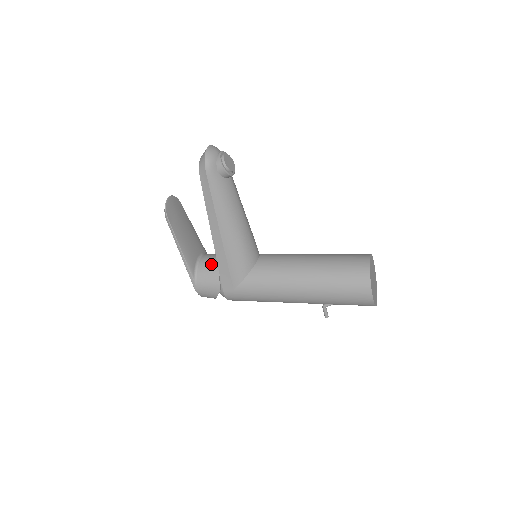
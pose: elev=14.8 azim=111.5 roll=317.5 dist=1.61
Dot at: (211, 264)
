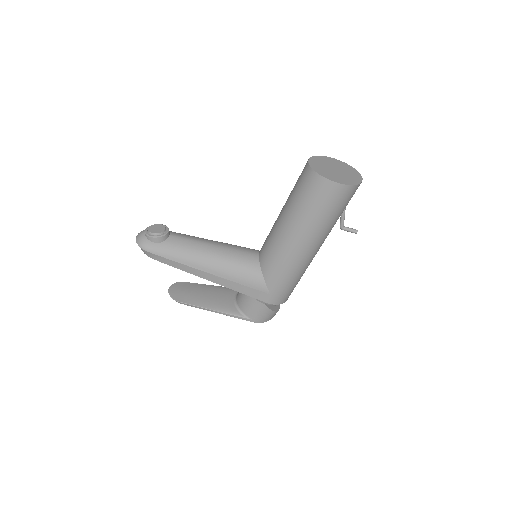
Dot at: (242, 295)
